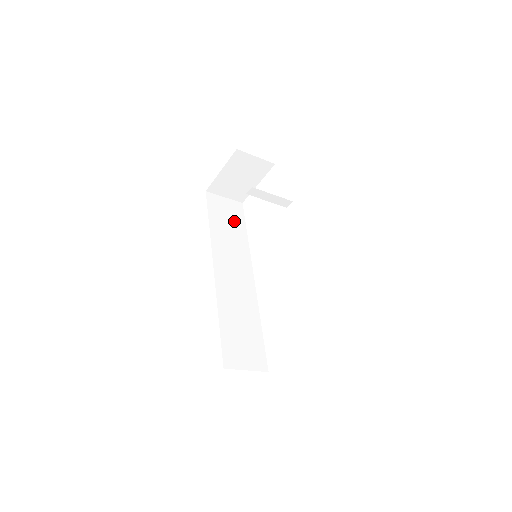
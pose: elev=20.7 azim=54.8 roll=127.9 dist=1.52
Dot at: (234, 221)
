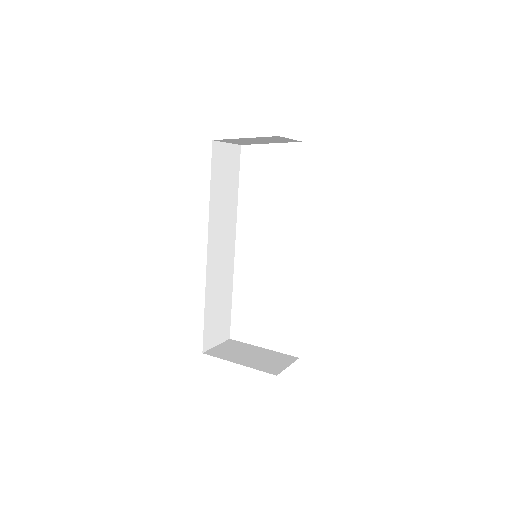
Dot at: (231, 177)
